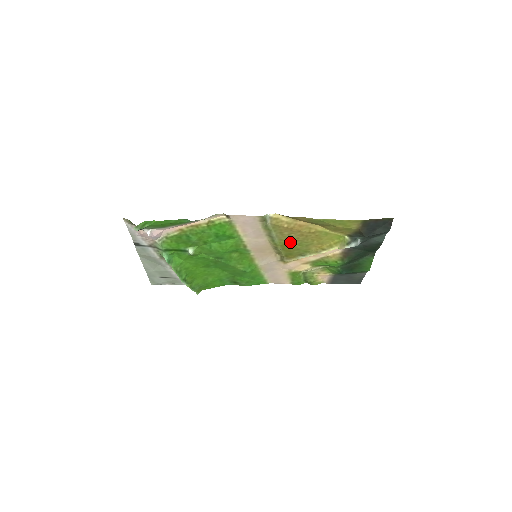
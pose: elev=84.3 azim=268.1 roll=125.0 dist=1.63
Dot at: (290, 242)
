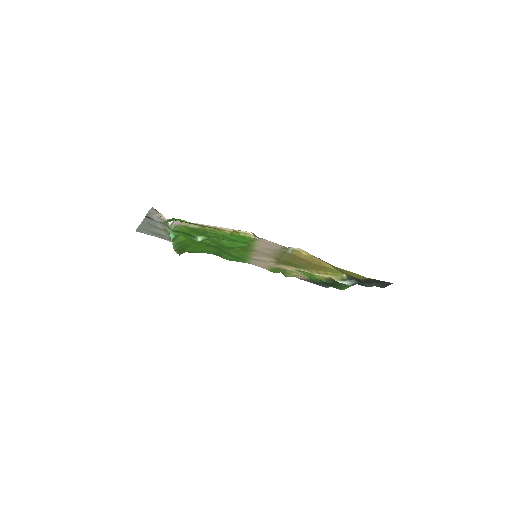
Dot at: (295, 262)
